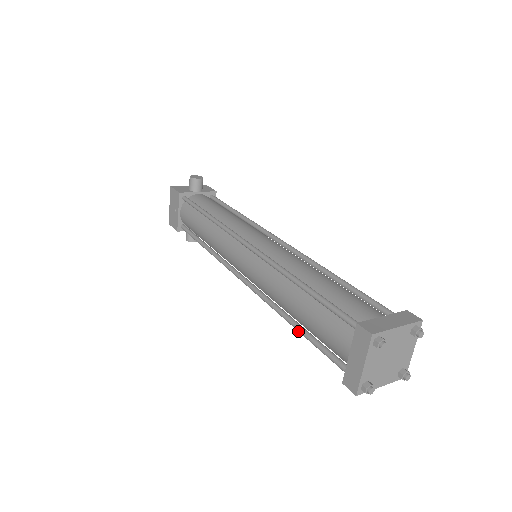
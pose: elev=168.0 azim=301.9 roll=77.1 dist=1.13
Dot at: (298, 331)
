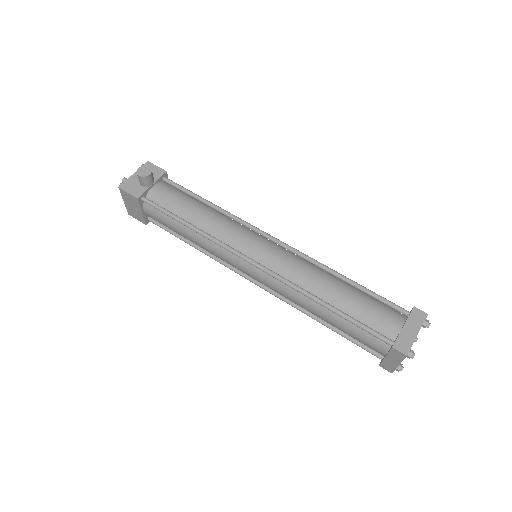
Dot at: (329, 328)
